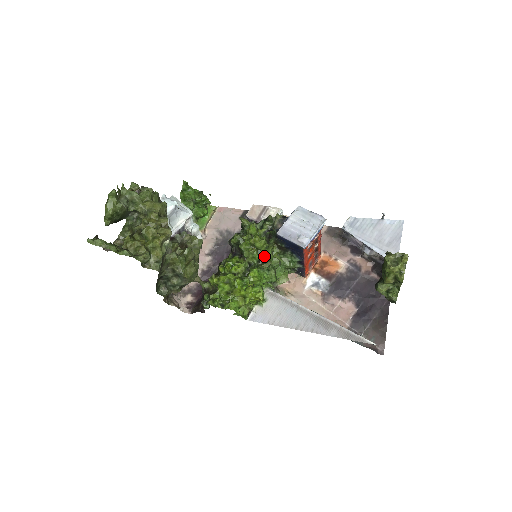
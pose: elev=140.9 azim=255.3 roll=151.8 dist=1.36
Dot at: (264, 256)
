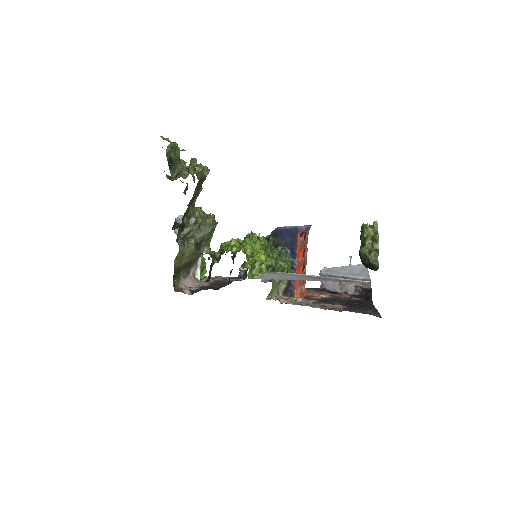
Dot at: occluded
